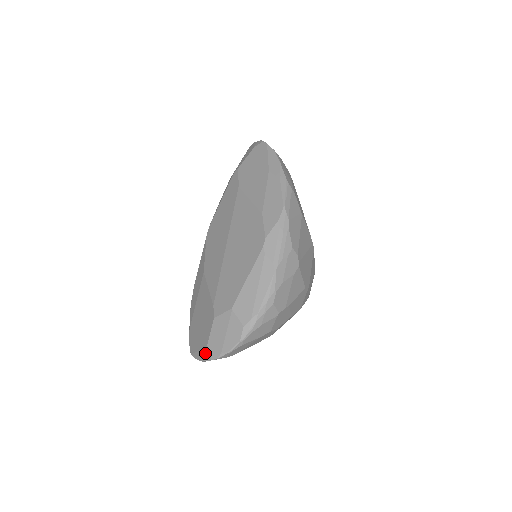
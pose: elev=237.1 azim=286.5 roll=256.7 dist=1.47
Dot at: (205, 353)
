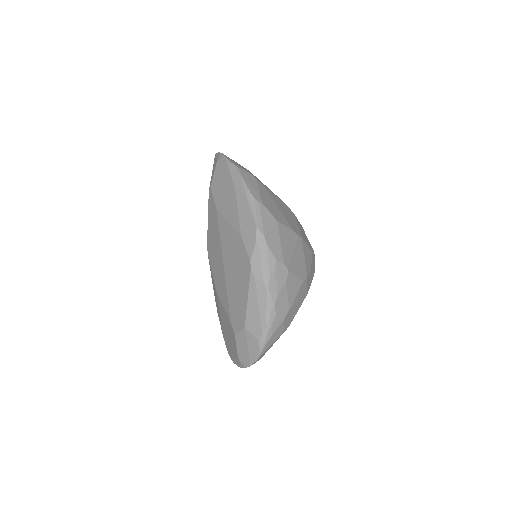
Dot at: (239, 362)
